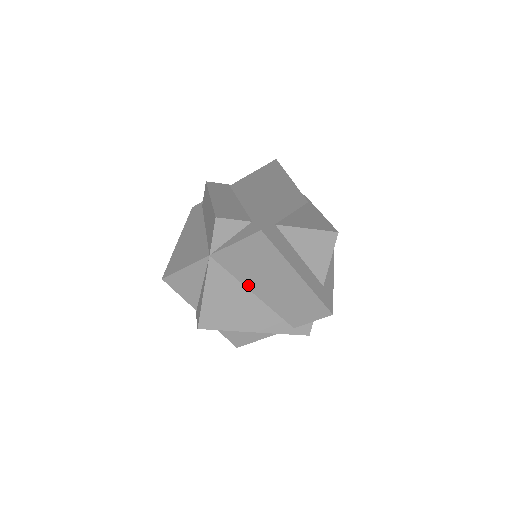
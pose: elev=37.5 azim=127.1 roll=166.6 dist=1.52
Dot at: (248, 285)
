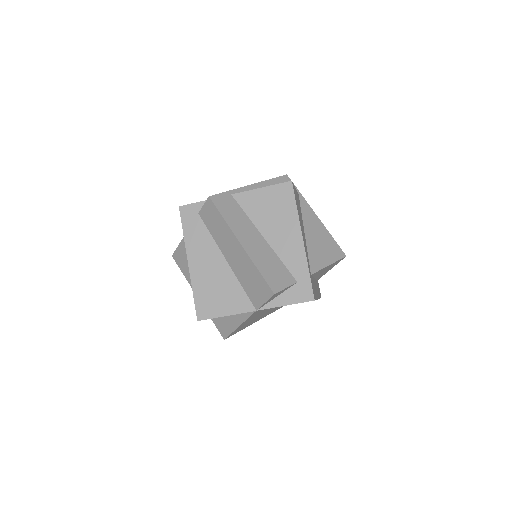
Dot at: occluded
